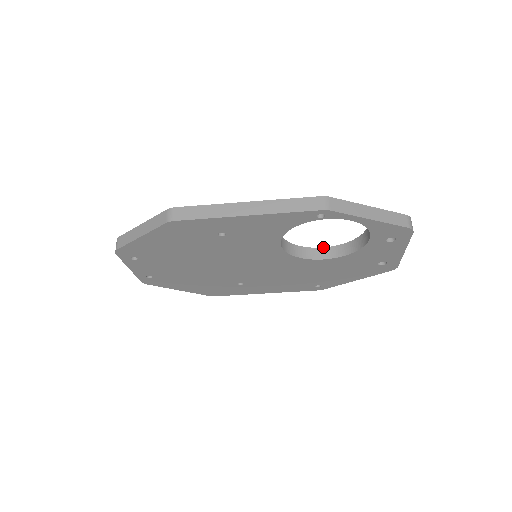
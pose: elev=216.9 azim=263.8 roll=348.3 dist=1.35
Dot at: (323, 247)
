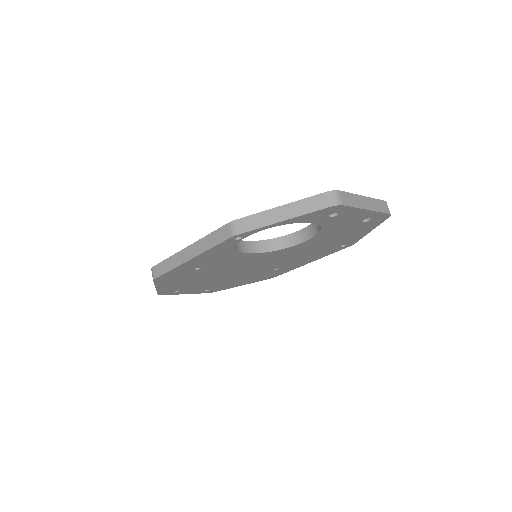
Dot at: occluded
